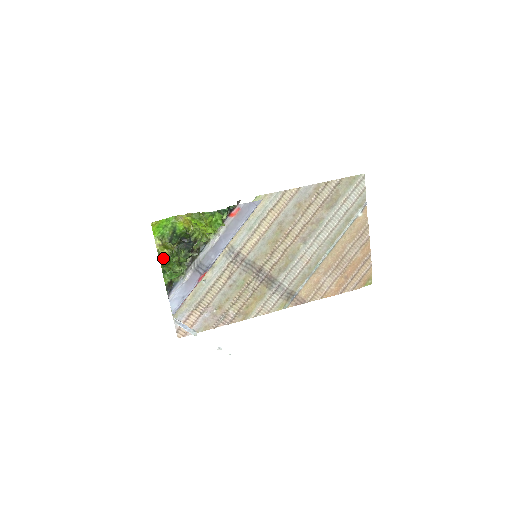
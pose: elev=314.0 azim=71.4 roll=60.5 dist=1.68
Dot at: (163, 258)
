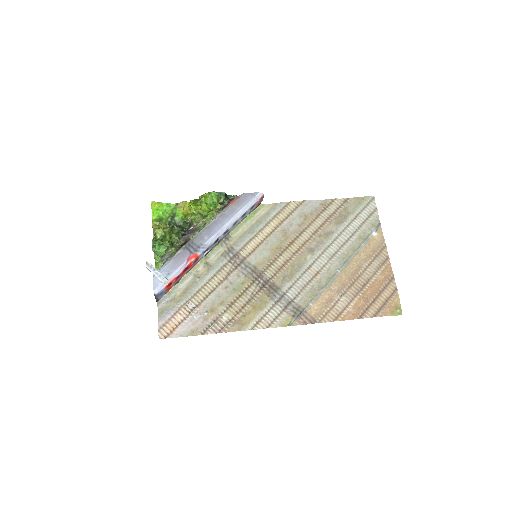
Dot at: (157, 238)
